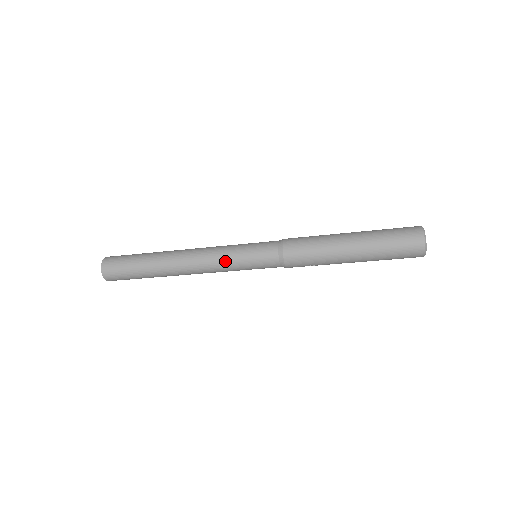
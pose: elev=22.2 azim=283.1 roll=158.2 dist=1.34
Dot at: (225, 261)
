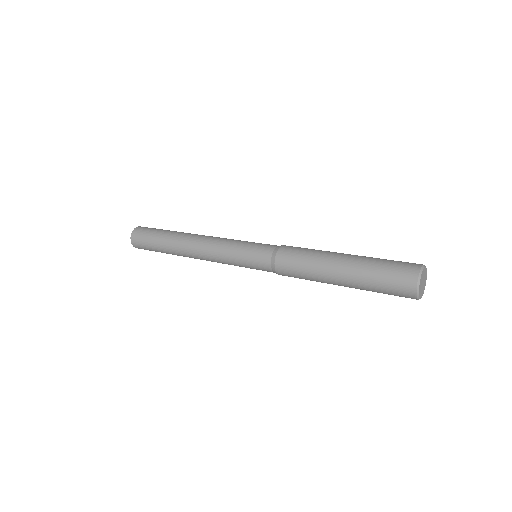
Dot at: (227, 263)
